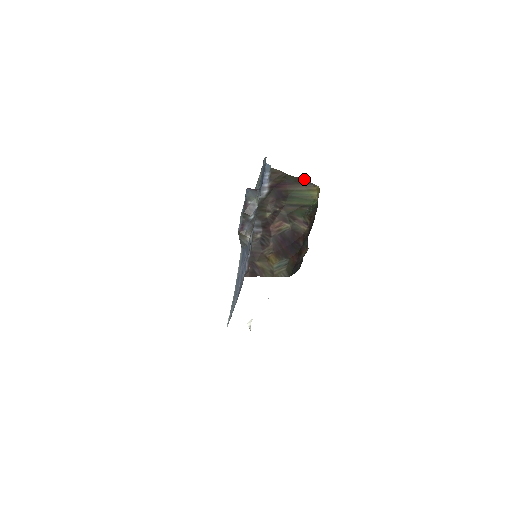
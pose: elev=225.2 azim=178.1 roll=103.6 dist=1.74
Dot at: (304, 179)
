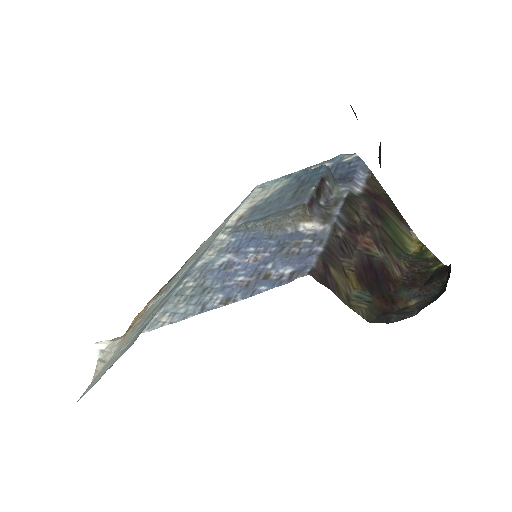
Dot at: occluded
